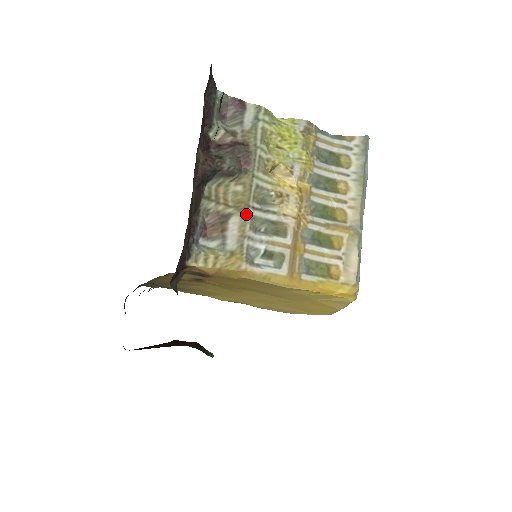
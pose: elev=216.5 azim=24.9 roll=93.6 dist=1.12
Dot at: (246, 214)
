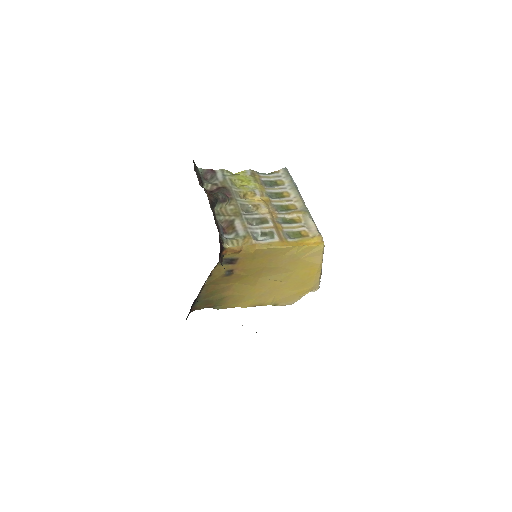
Dot at: (242, 218)
